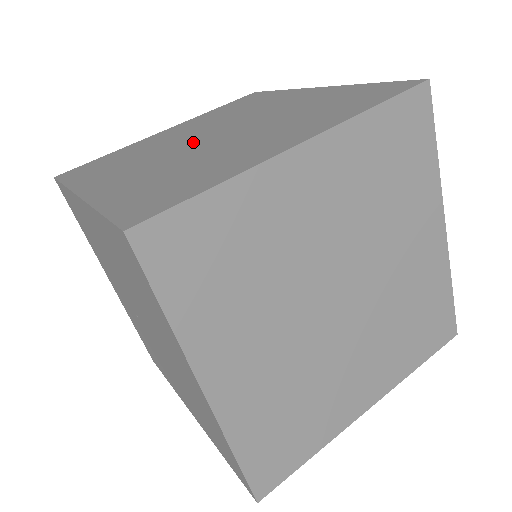
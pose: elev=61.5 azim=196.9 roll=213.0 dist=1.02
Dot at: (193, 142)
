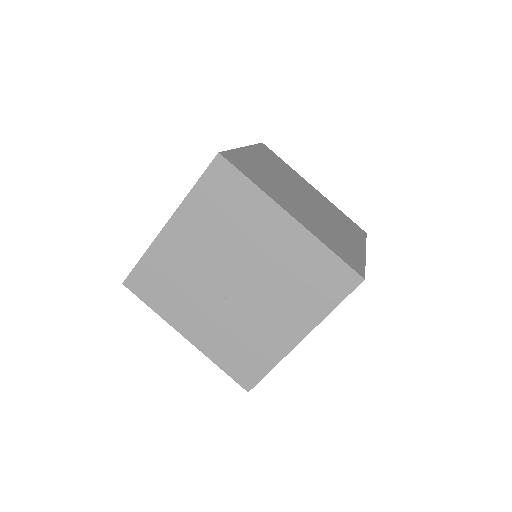
Dot at: occluded
